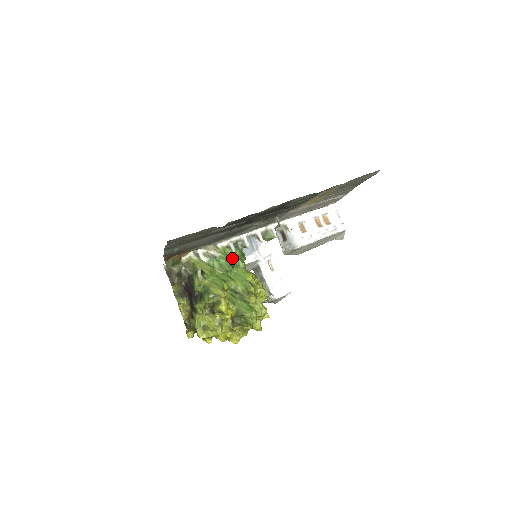
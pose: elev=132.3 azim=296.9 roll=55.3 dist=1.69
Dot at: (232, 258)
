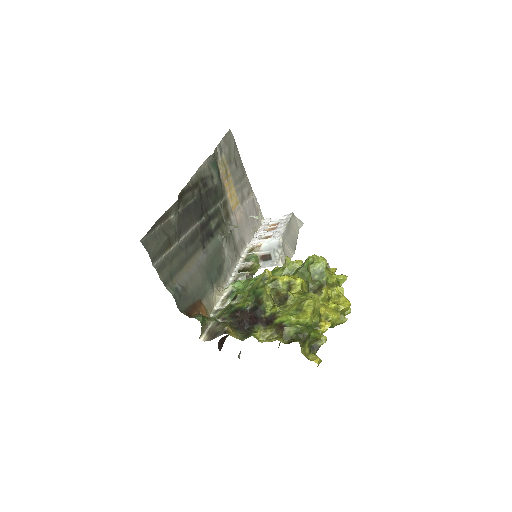
Dot at: occluded
